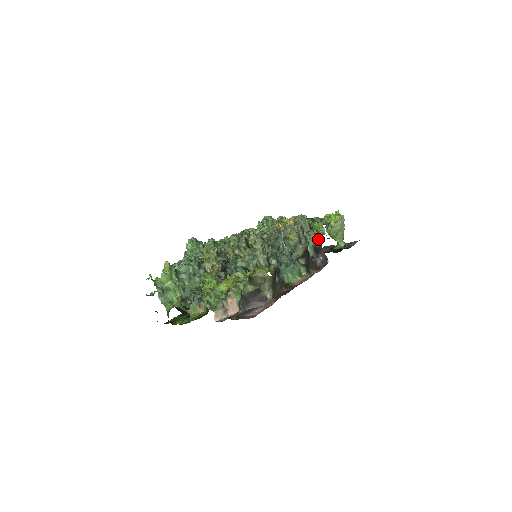
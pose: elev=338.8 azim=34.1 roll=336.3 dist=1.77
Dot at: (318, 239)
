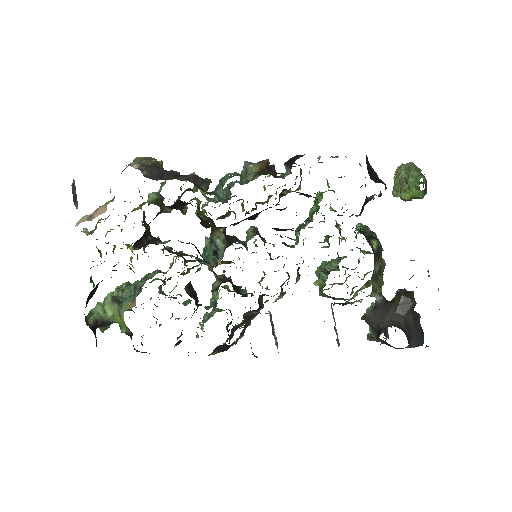
Dot at: occluded
